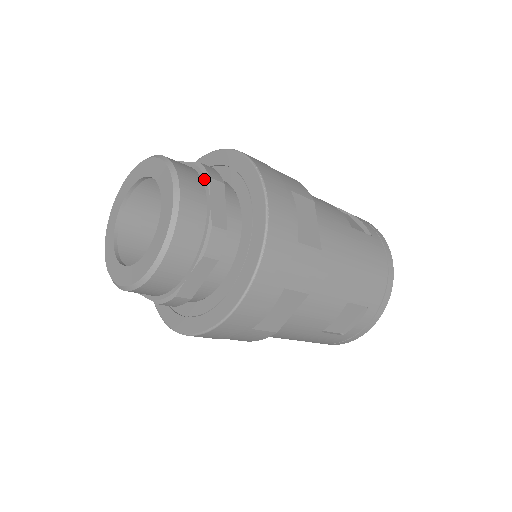
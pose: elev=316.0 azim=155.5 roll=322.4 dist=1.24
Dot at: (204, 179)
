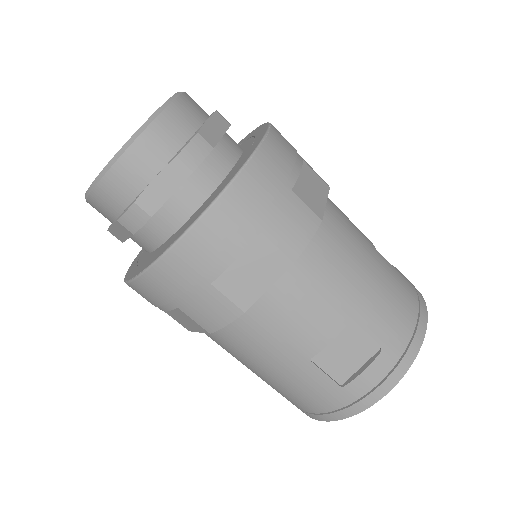
Dot at: occluded
